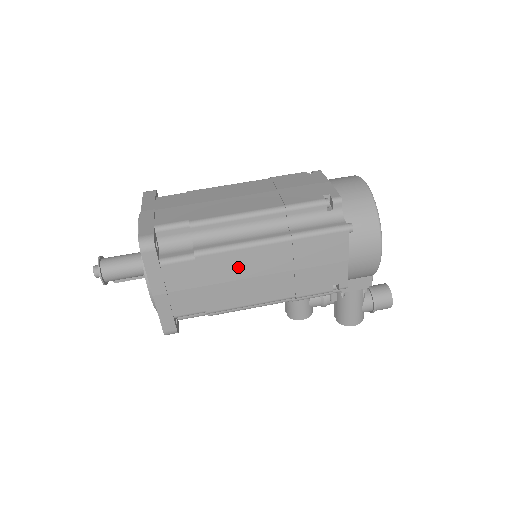
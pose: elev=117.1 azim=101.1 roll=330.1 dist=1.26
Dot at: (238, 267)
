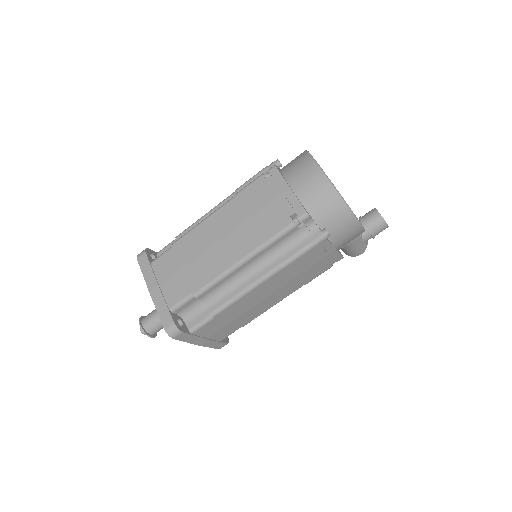
Dot at: (249, 302)
